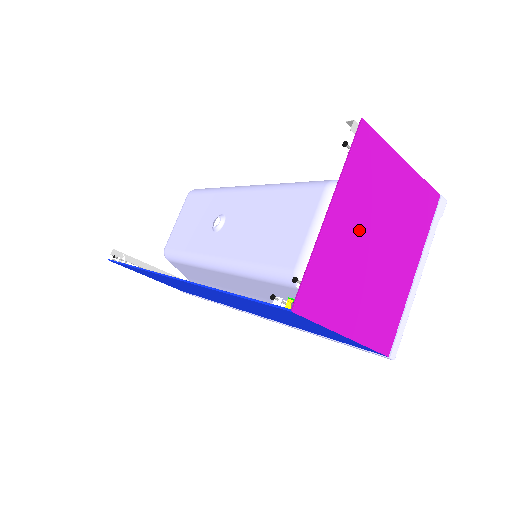
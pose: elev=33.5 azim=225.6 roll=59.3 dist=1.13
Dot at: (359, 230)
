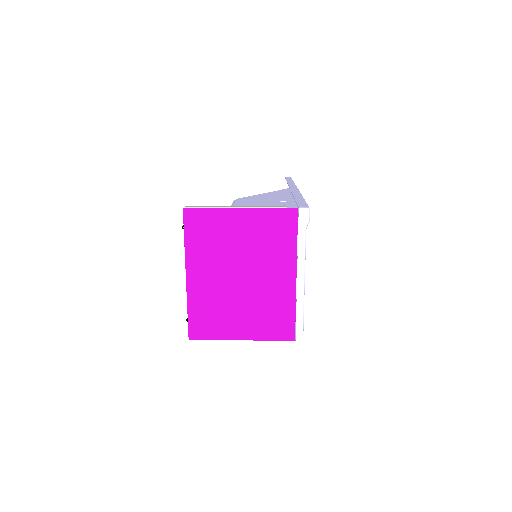
Dot at: (219, 275)
